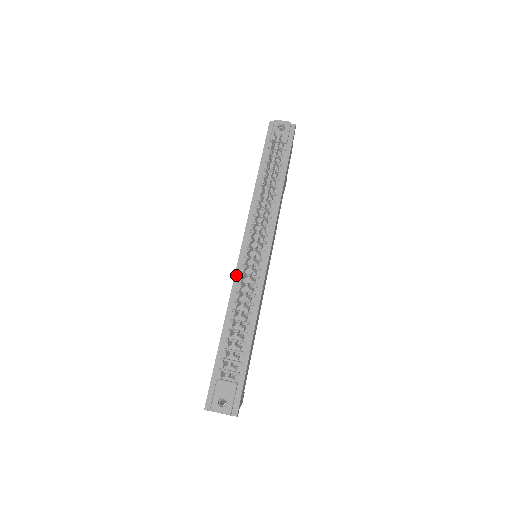
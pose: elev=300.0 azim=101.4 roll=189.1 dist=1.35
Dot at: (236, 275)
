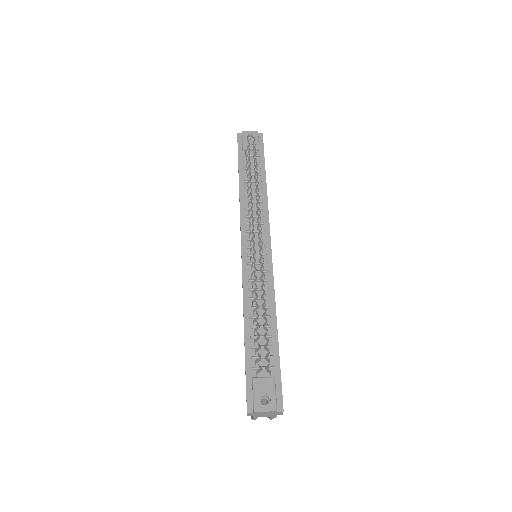
Dot at: (243, 274)
